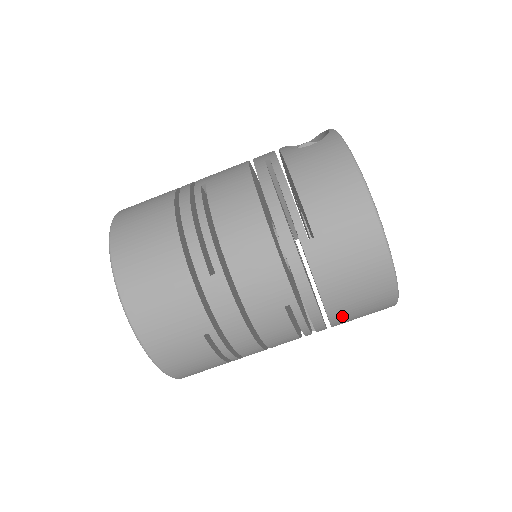
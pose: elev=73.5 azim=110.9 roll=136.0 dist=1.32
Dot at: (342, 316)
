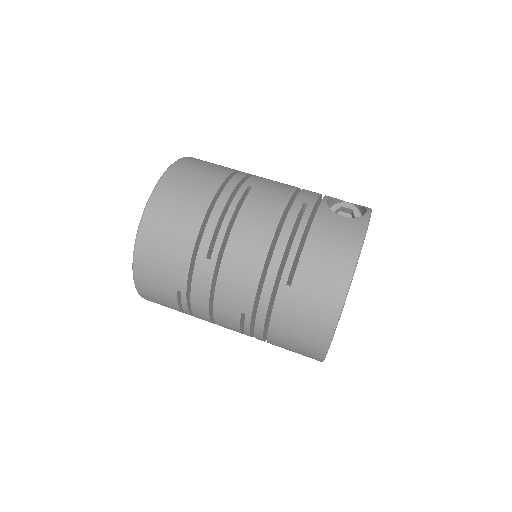
Dot at: (278, 344)
